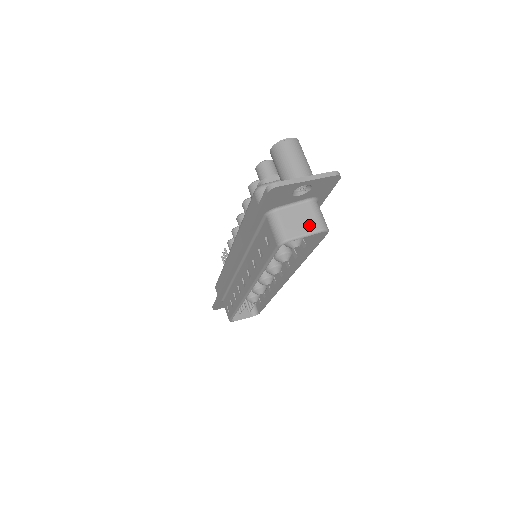
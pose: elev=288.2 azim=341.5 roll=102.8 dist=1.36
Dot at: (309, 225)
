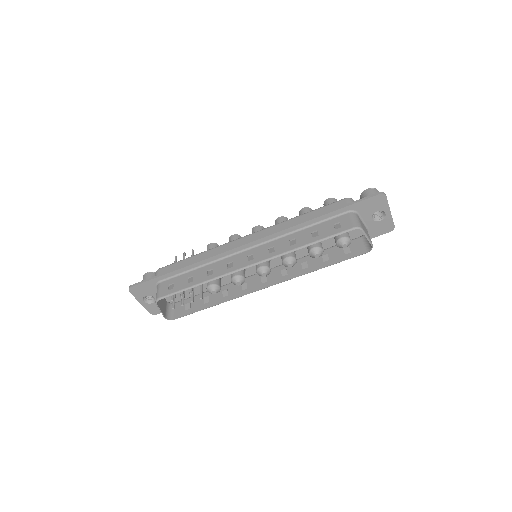
Dot at: occluded
